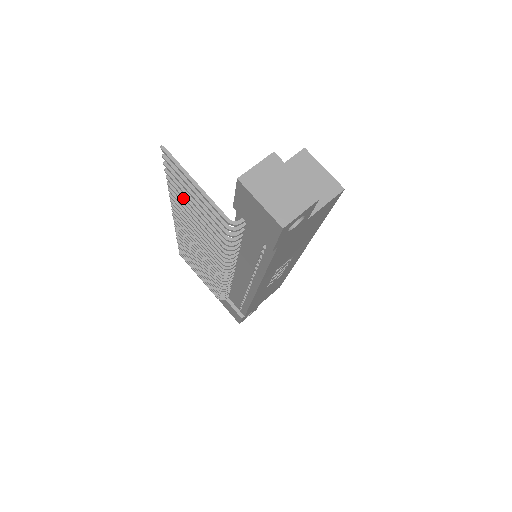
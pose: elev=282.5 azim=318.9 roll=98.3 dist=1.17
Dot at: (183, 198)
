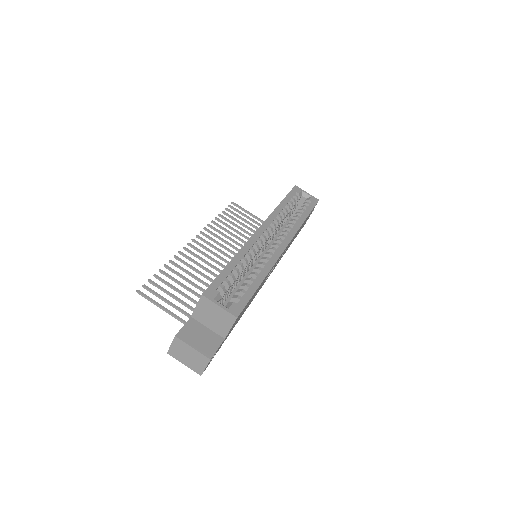
Dot at: (176, 281)
